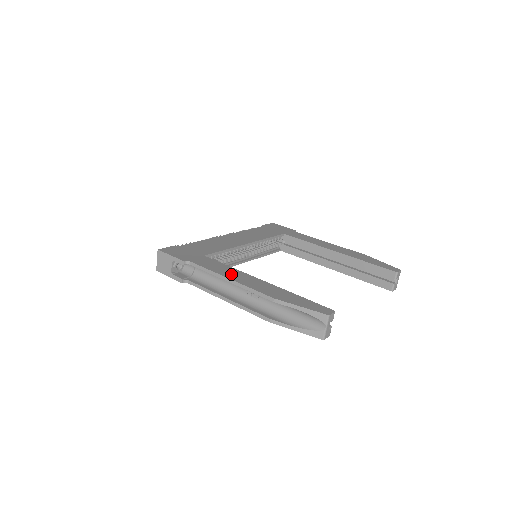
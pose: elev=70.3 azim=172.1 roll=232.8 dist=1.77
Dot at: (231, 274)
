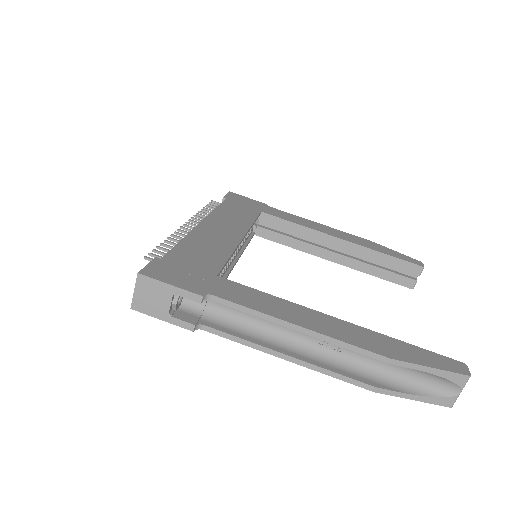
Dot at: (292, 314)
